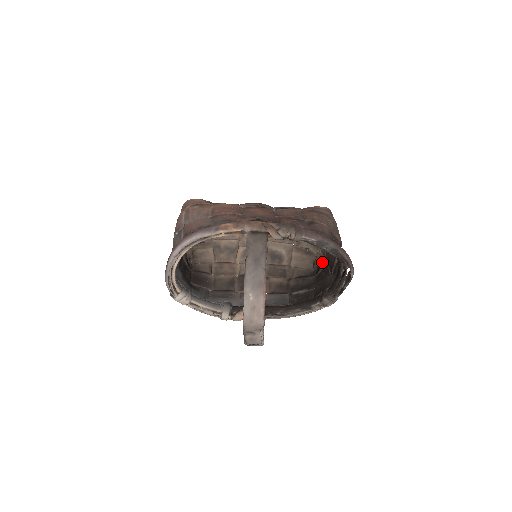
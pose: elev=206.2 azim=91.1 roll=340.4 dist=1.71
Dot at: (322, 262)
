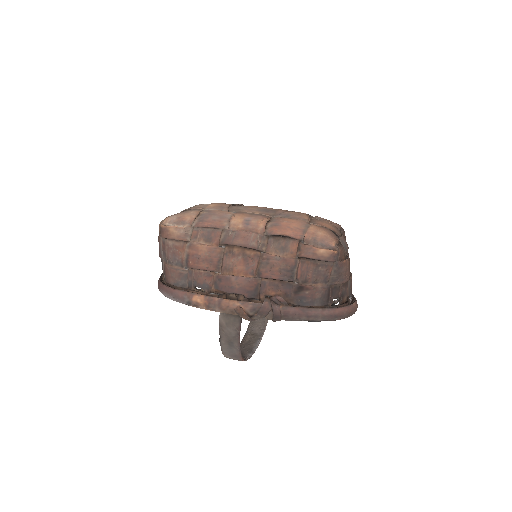
Dot at: occluded
